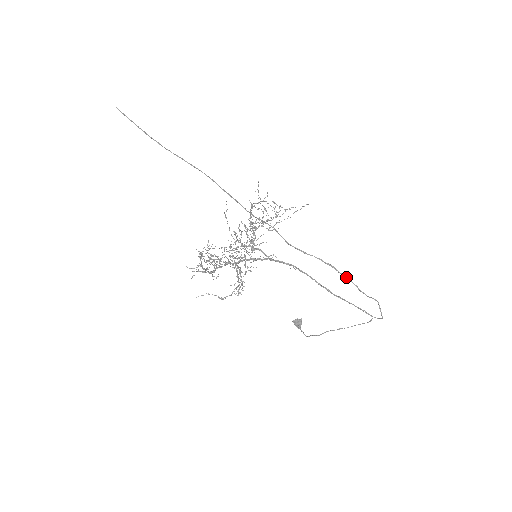
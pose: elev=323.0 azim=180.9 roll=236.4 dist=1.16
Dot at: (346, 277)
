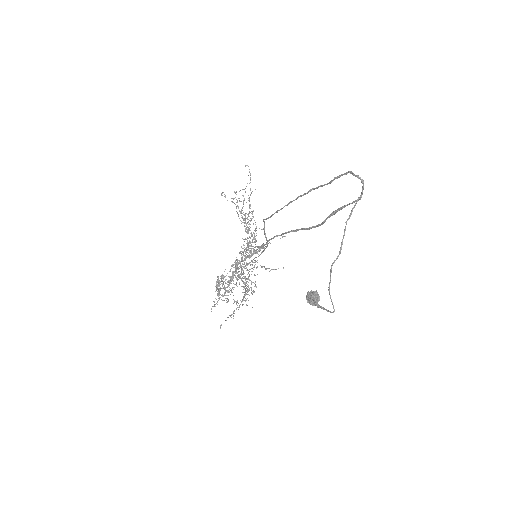
Dot at: (313, 189)
